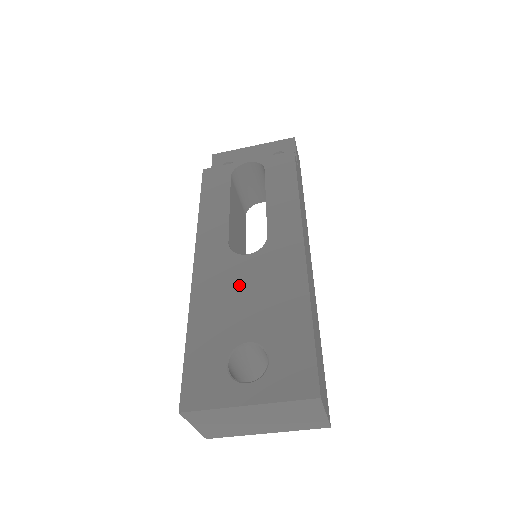
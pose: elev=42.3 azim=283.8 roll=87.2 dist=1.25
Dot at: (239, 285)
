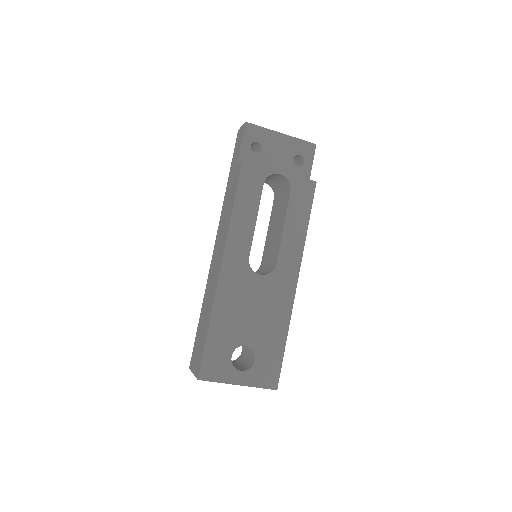
Dot at: (250, 299)
